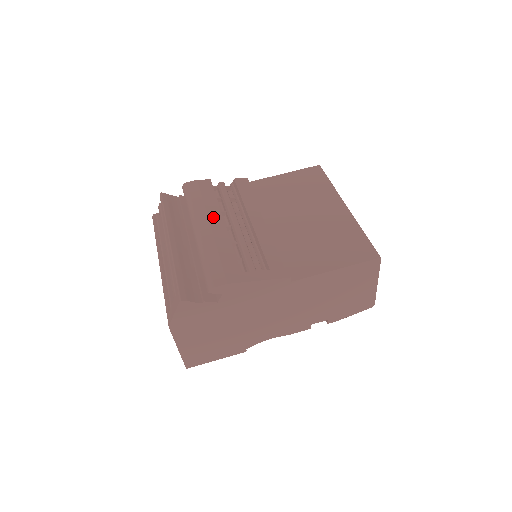
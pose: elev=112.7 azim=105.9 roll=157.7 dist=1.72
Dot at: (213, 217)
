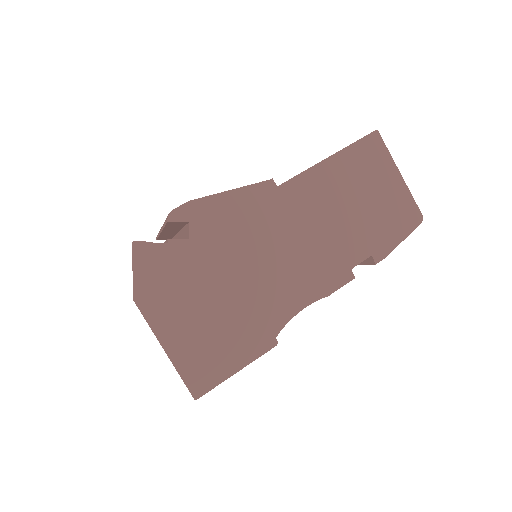
Dot at: occluded
